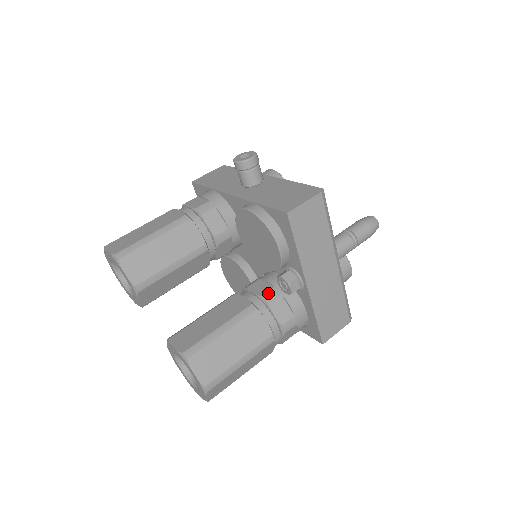
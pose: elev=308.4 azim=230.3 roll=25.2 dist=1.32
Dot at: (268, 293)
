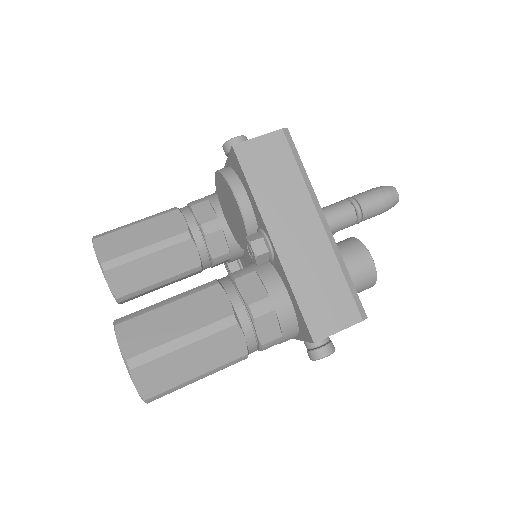
Dot at: (240, 270)
